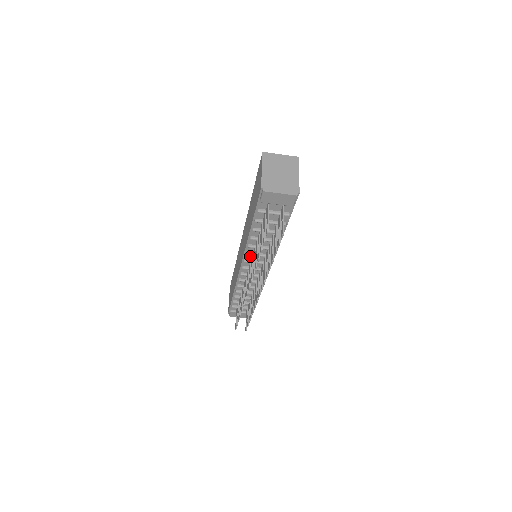
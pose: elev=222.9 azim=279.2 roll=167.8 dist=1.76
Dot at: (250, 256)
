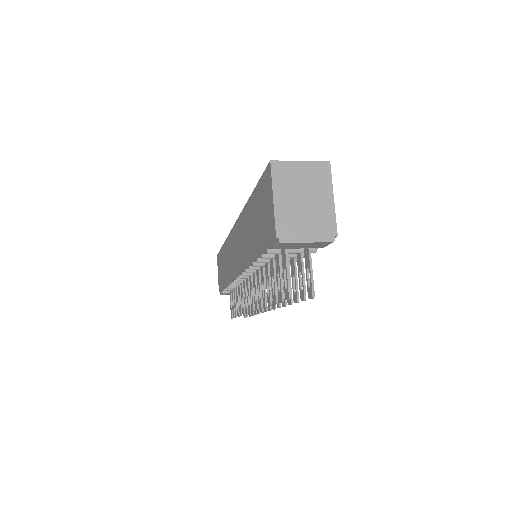
Dot at: occluded
